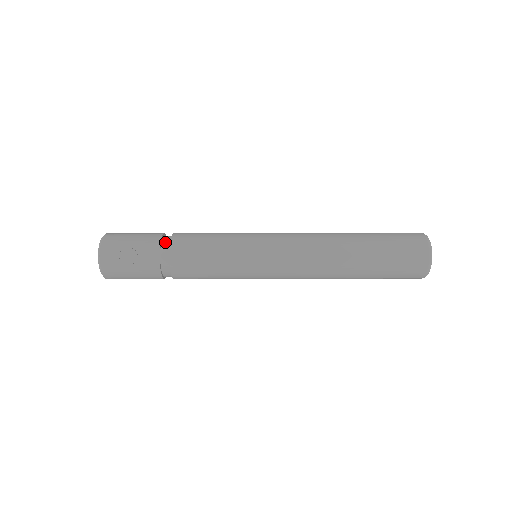
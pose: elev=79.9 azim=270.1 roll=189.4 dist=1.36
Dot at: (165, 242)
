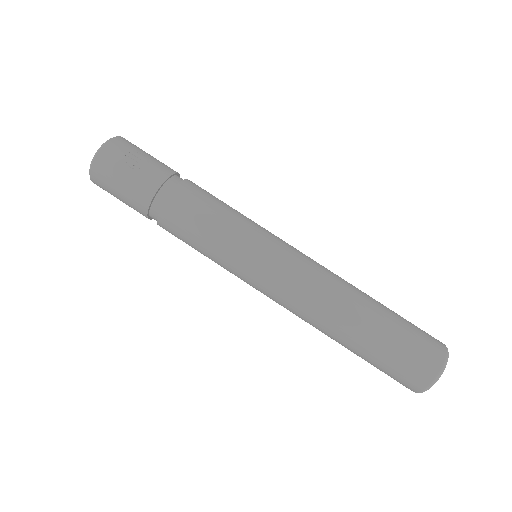
Dot at: (179, 177)
